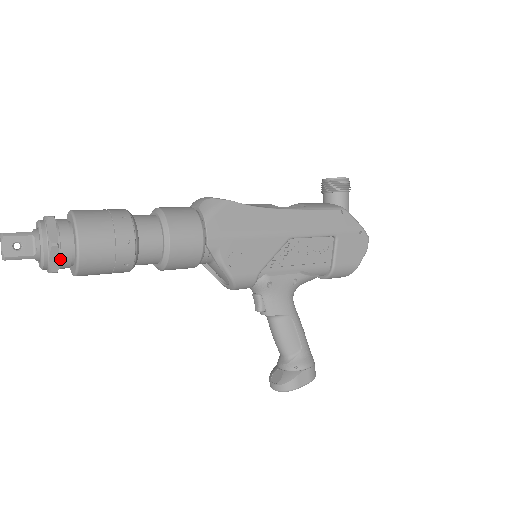
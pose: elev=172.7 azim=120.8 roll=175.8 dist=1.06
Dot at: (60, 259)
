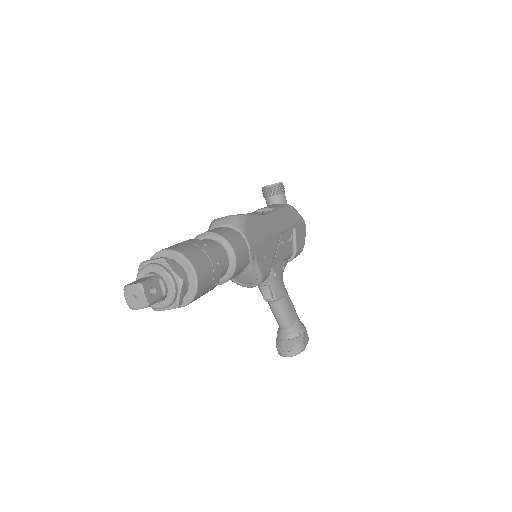
Dot at: occluded
